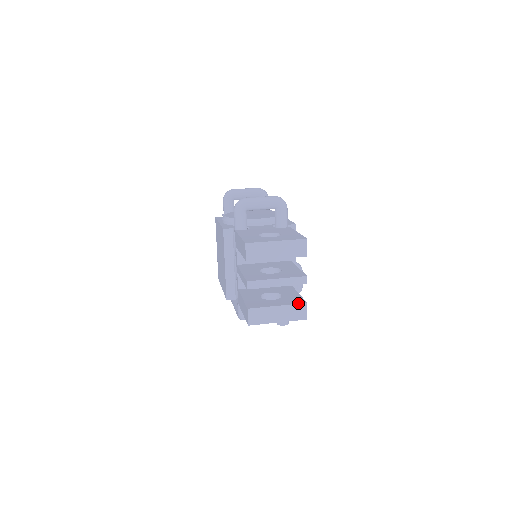
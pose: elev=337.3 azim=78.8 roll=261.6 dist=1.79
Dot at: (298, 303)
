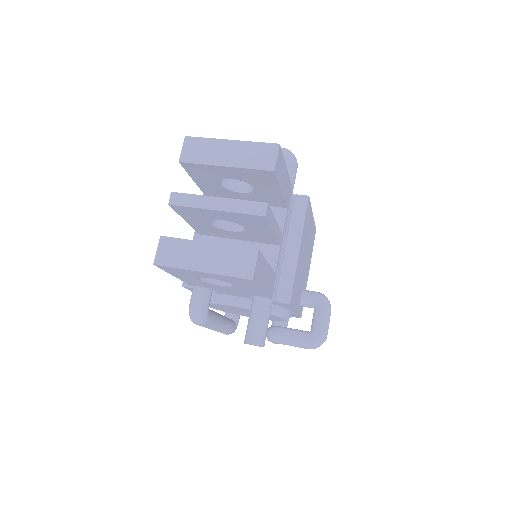
Dot at: (243, 247)
